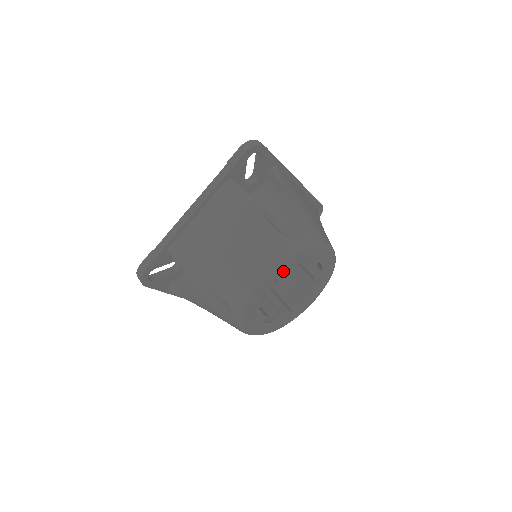
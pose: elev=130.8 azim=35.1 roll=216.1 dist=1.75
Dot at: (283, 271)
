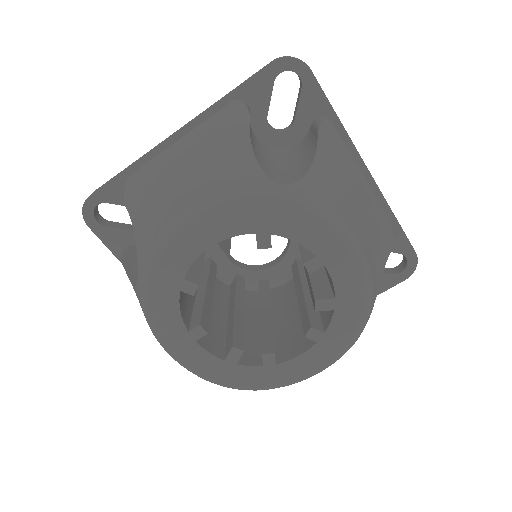
Dot at: (237, 230)
